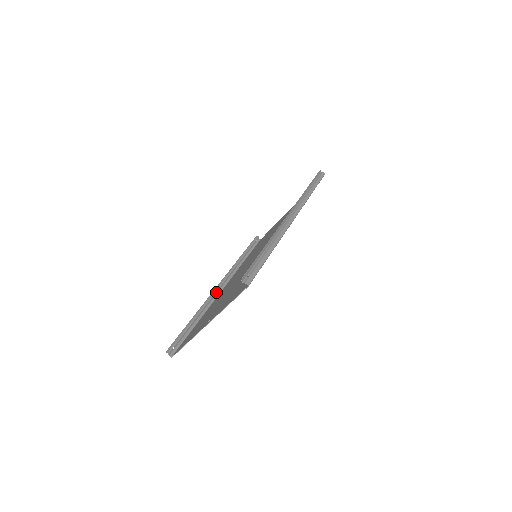
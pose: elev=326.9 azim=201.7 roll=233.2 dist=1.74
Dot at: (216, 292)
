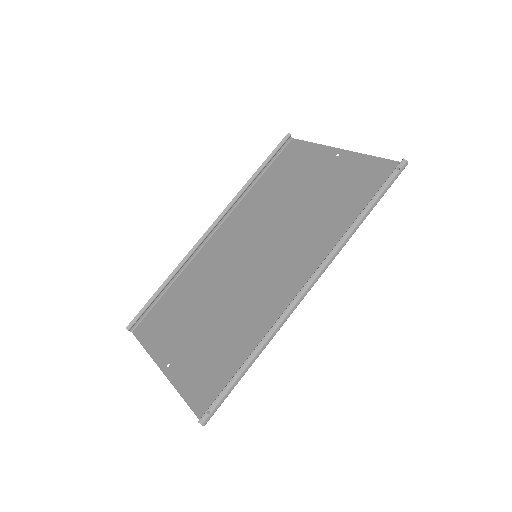
Dot at: (203, 241)
